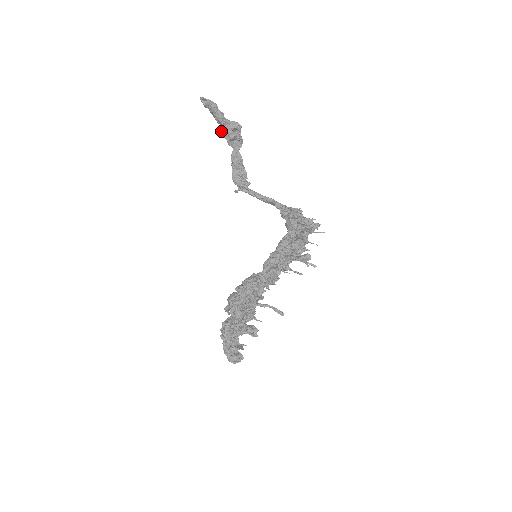
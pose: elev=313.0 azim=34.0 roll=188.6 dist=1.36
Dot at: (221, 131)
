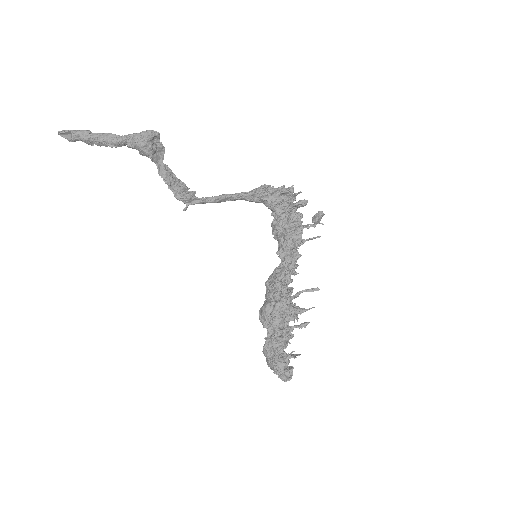
Dot at: (139, 148)
